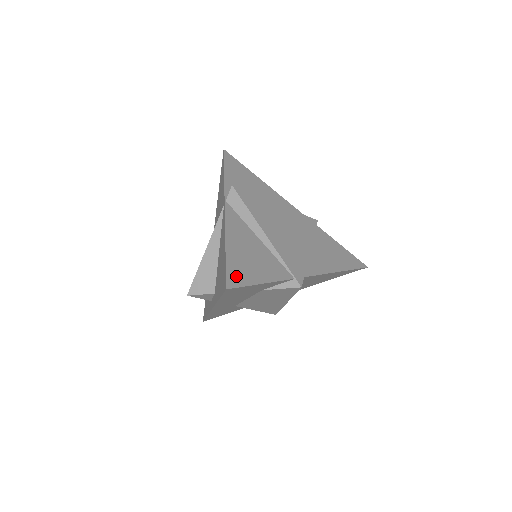
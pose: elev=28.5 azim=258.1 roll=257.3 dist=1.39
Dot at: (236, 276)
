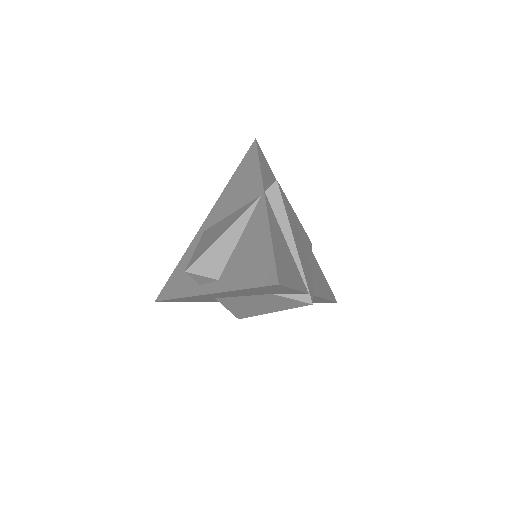
Dot at: (282, 274)
